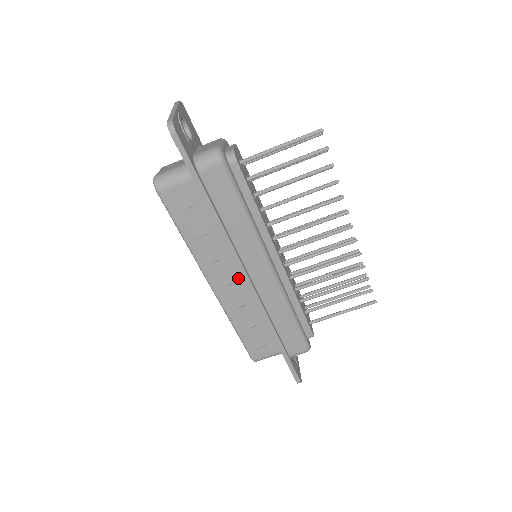
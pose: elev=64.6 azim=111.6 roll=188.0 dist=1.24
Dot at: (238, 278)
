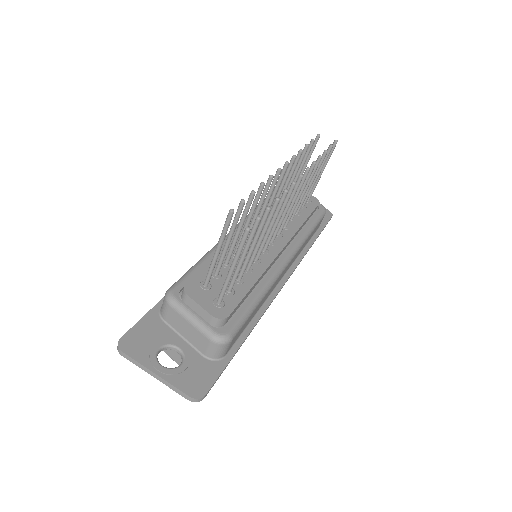
Dot at: occluded
